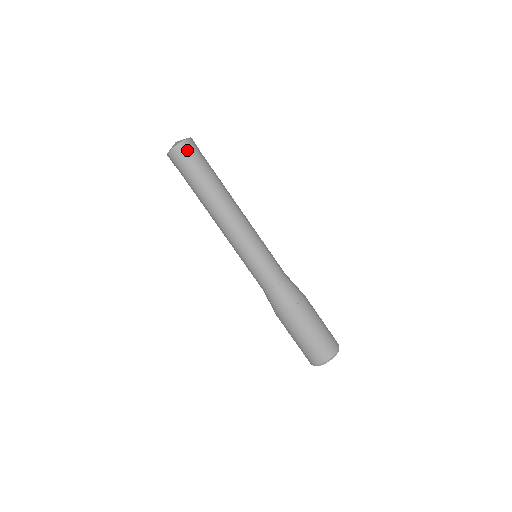
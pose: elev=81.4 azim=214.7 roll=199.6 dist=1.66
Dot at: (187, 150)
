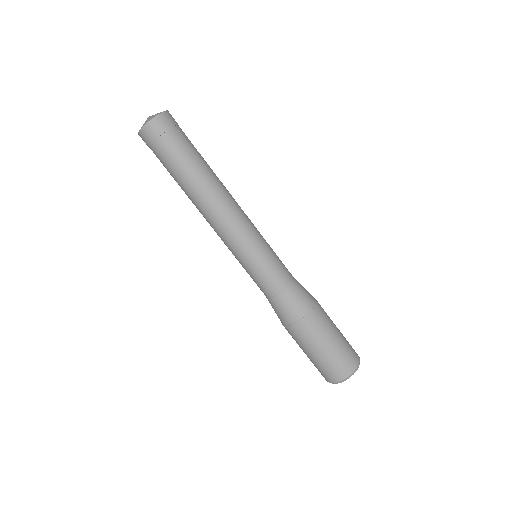
Dot at: (174, 121)
